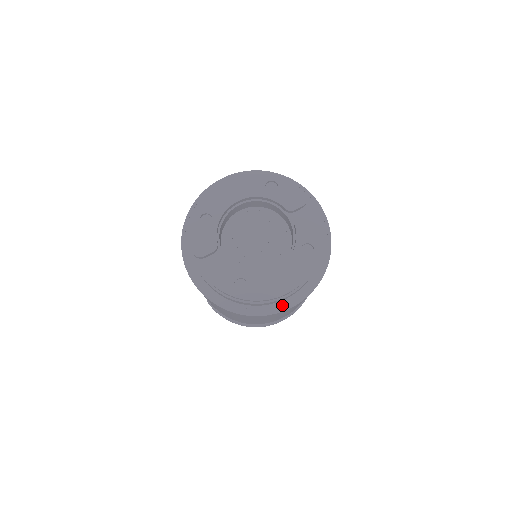
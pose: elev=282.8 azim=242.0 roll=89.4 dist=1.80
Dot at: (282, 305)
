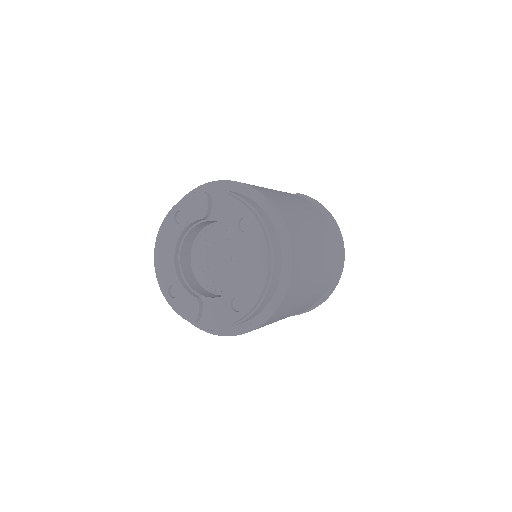
Dot at: (284, 278)
